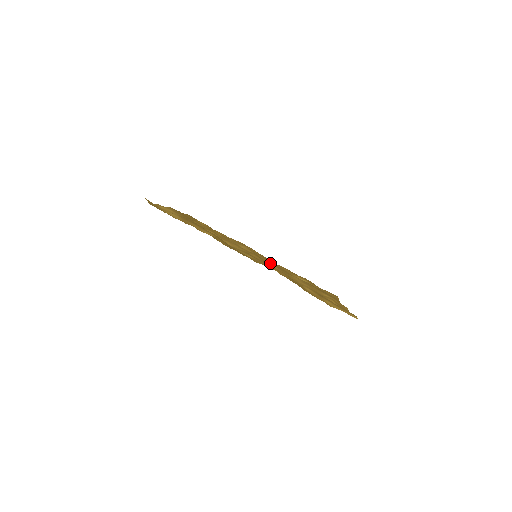
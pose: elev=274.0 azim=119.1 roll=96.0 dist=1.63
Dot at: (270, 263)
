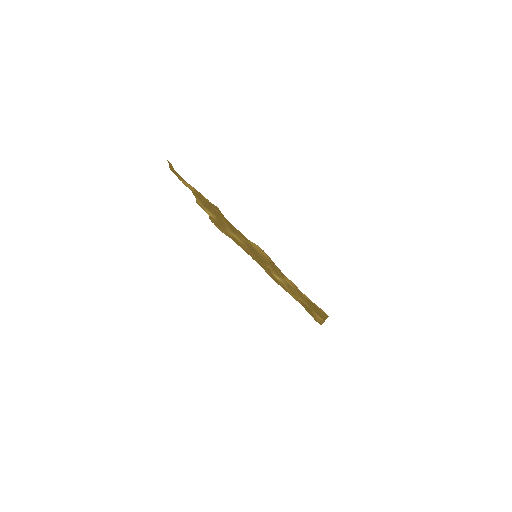
Dot at: occluded
